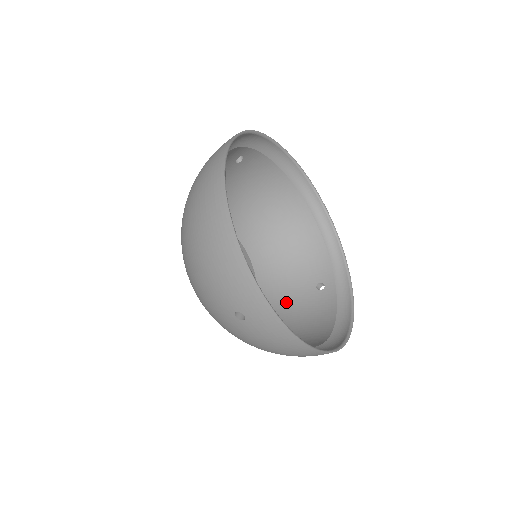
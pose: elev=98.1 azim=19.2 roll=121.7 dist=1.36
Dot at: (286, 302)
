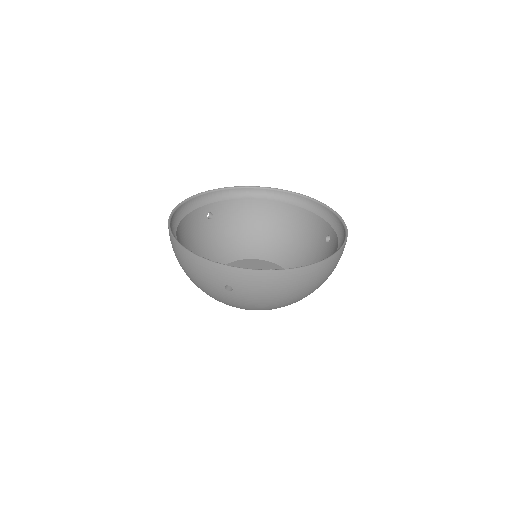
Dot at: occluded
